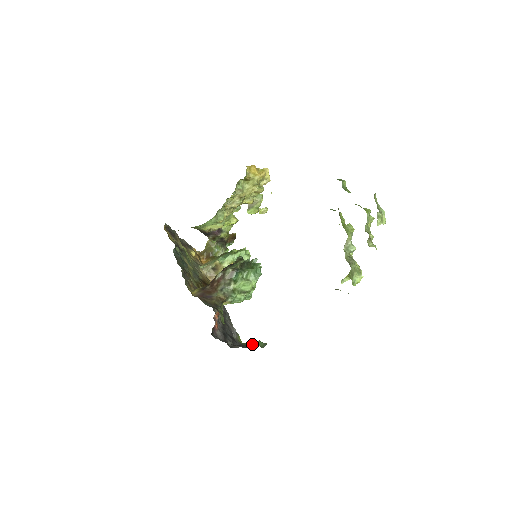
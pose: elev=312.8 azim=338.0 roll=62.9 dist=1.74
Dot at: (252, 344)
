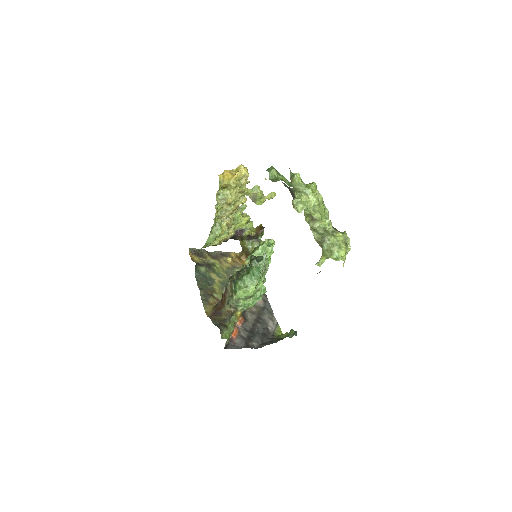
Dot at: (285, 335)
